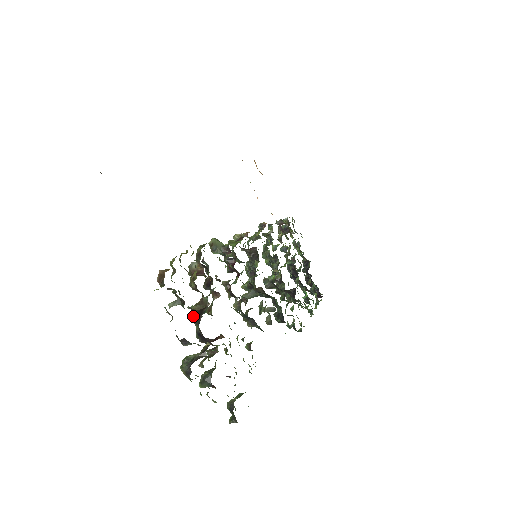
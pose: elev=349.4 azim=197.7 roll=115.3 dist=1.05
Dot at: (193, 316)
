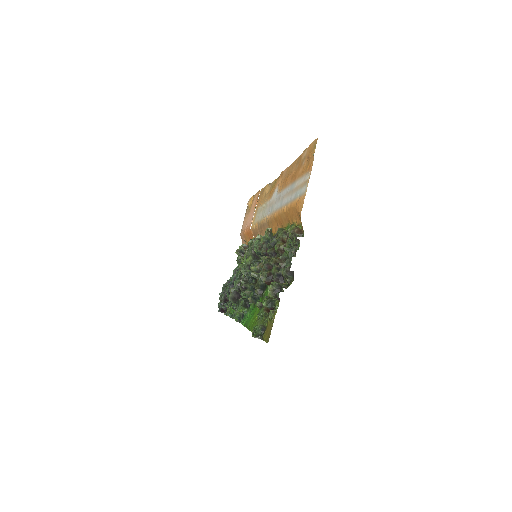
Dot at: (284, 263)
